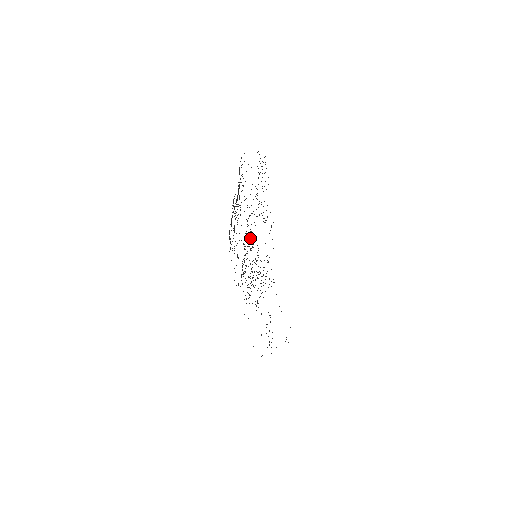
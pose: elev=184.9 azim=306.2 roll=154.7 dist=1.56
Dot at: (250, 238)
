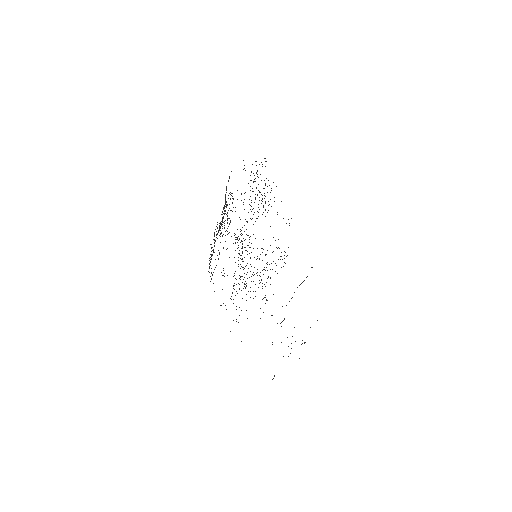
Dot at: occluded
